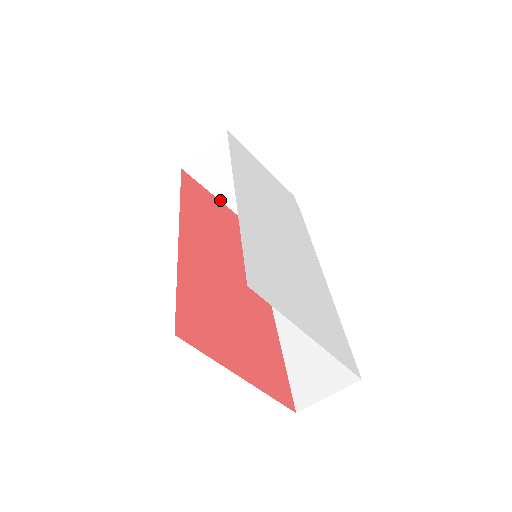
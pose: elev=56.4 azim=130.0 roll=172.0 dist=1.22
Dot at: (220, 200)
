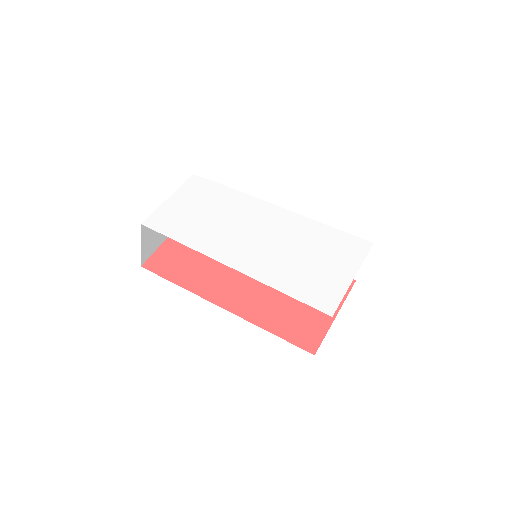
Dot at: (167, 238)
